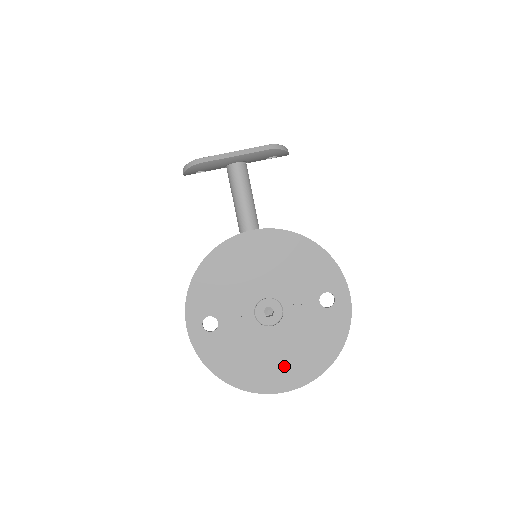
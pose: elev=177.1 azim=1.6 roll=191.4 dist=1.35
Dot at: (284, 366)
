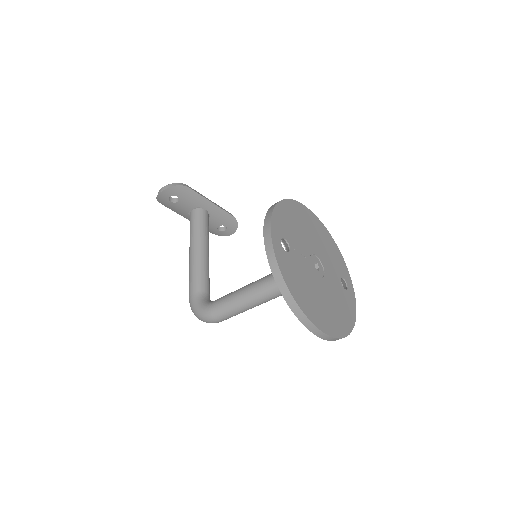
Dot at: (327, 313)
